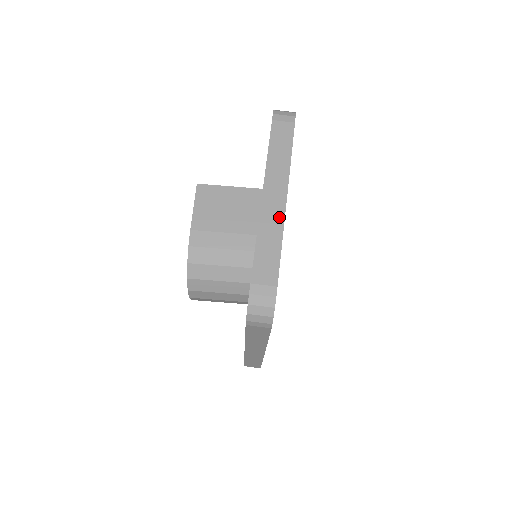
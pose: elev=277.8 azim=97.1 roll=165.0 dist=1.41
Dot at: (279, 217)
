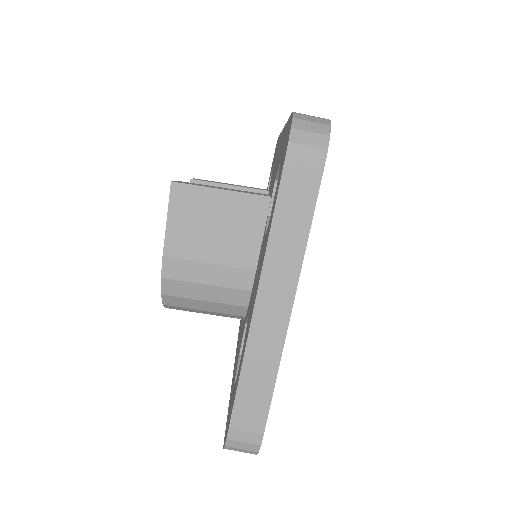
Dot at: (277, 338)
